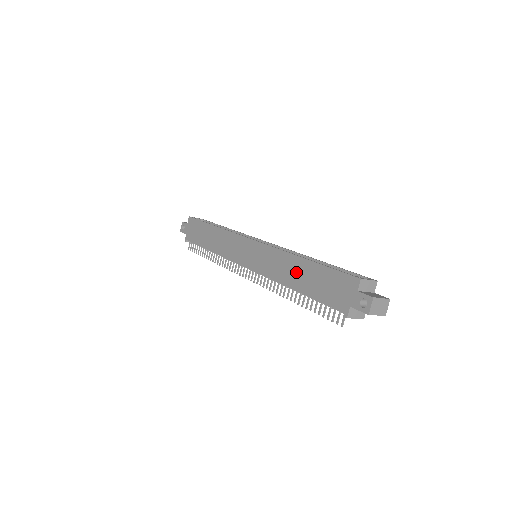
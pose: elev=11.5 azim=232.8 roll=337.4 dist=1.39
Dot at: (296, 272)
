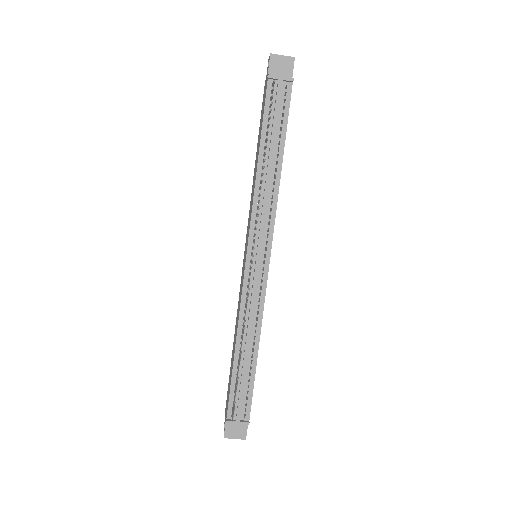
Dot at: occluded
